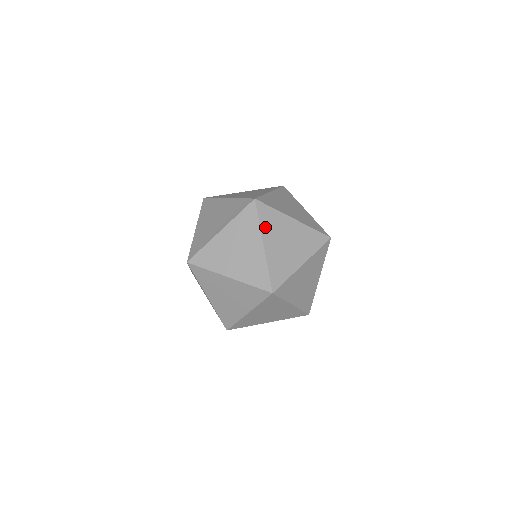
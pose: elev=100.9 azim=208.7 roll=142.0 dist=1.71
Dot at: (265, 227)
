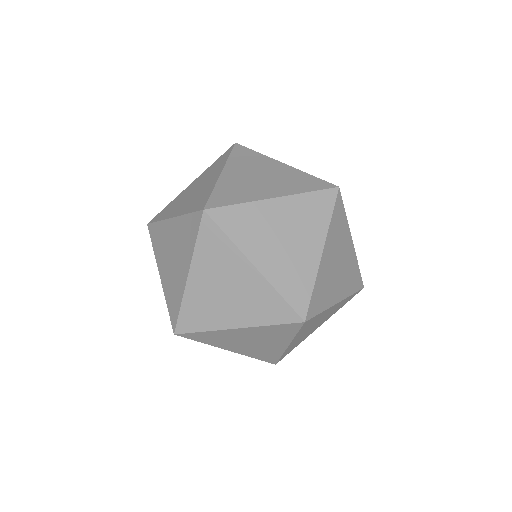
Dot at: occluded
